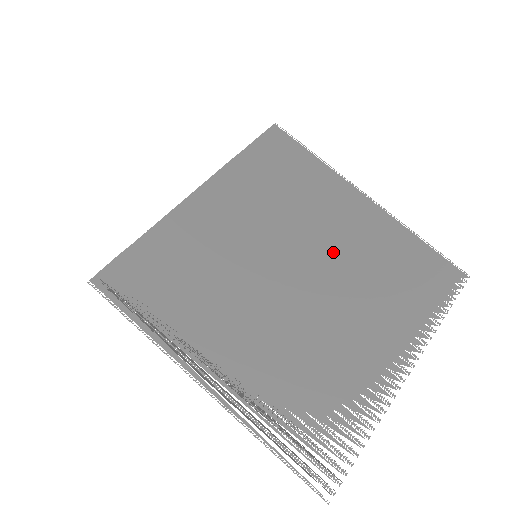
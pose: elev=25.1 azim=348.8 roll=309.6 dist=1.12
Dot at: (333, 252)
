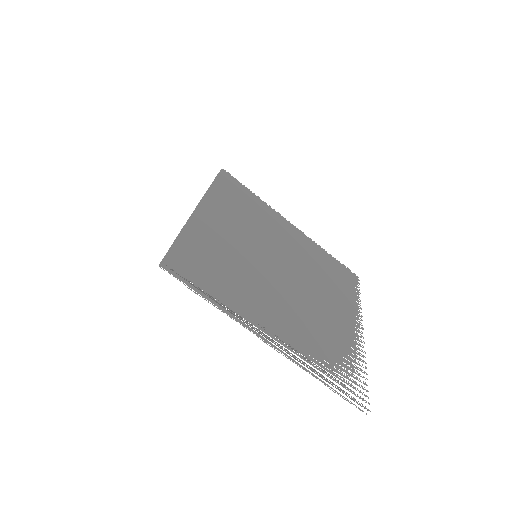
Dot at: (294, 257)
